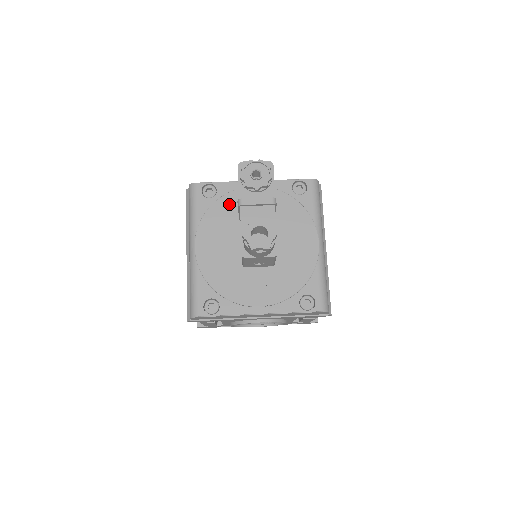
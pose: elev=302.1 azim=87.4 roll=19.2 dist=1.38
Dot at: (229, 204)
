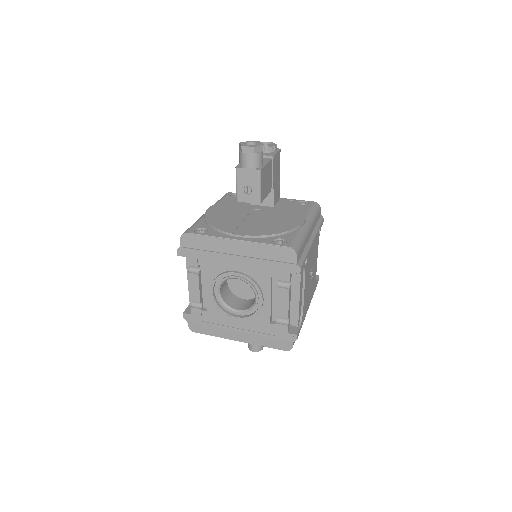
Dot at: occluded
